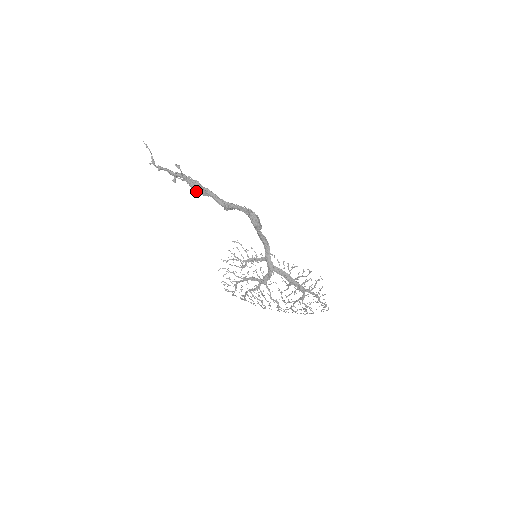
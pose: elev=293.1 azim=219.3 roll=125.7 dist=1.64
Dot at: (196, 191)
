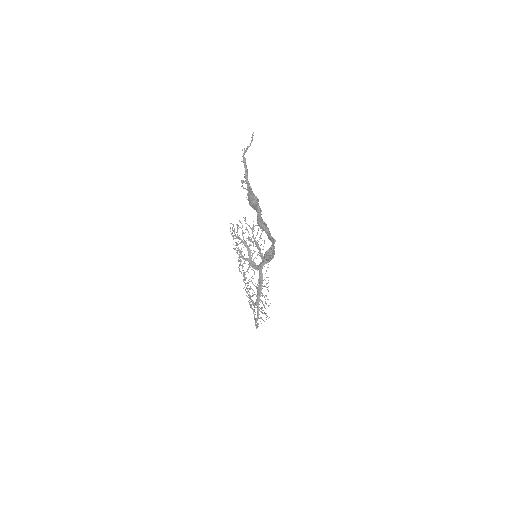
Dot at: (250, 203)
